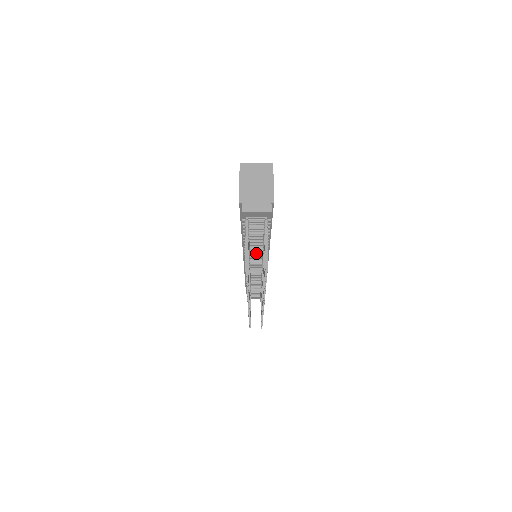
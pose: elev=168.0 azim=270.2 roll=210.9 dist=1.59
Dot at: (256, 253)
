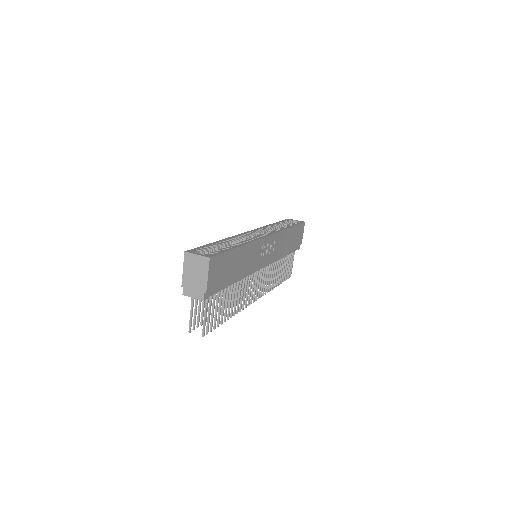
Dot at: occluded
